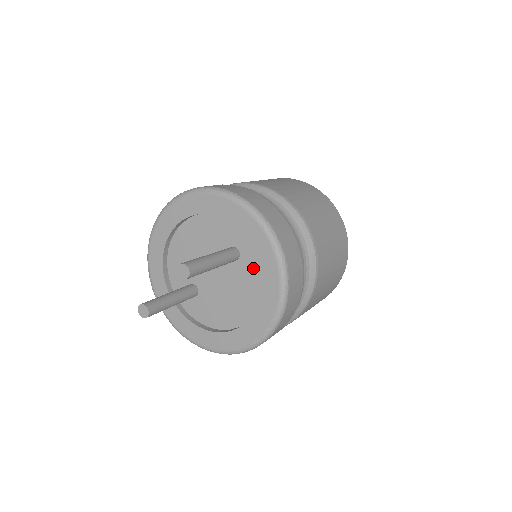
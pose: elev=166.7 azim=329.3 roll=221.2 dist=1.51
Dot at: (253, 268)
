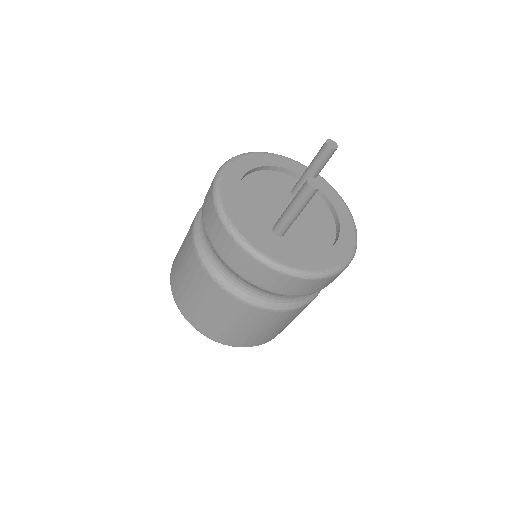
Dot at: (316, 200)
